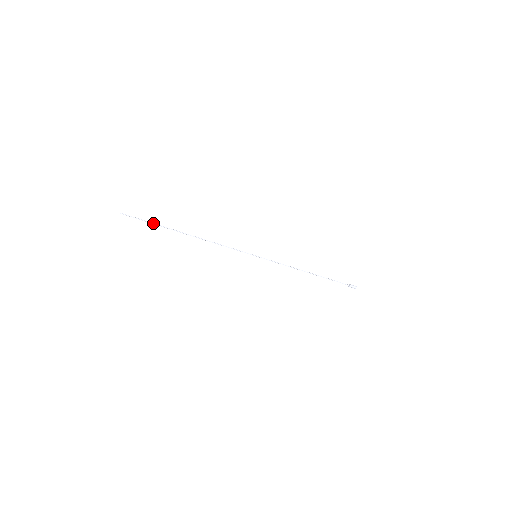
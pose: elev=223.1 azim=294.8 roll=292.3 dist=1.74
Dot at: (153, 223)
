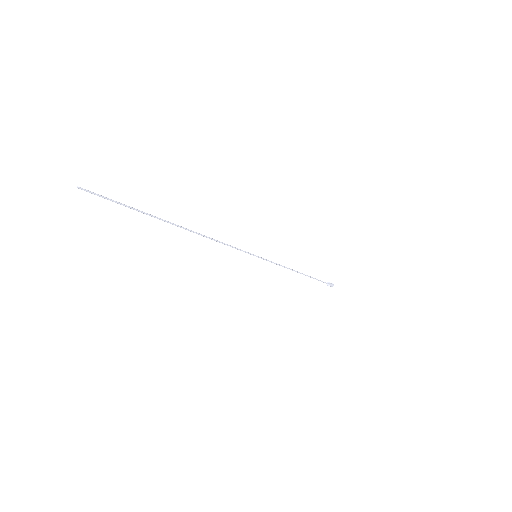
Dot at: (134, 209)
